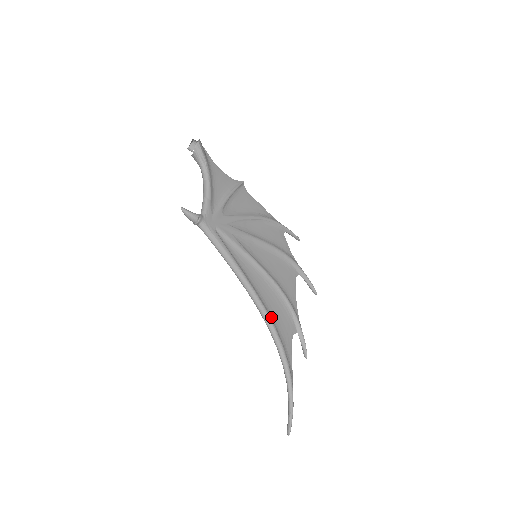
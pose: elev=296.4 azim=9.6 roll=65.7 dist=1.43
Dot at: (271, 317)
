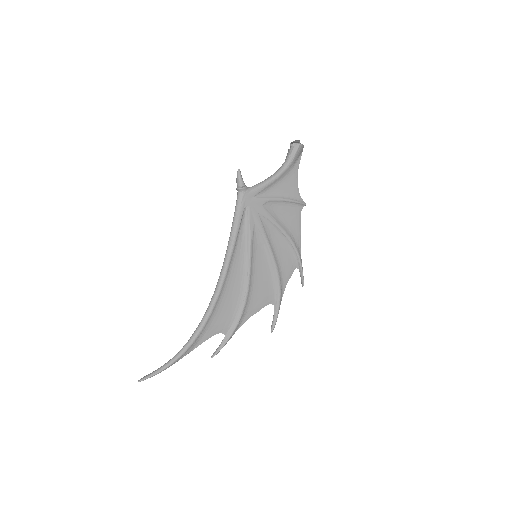
Dot at: (218, 302)
